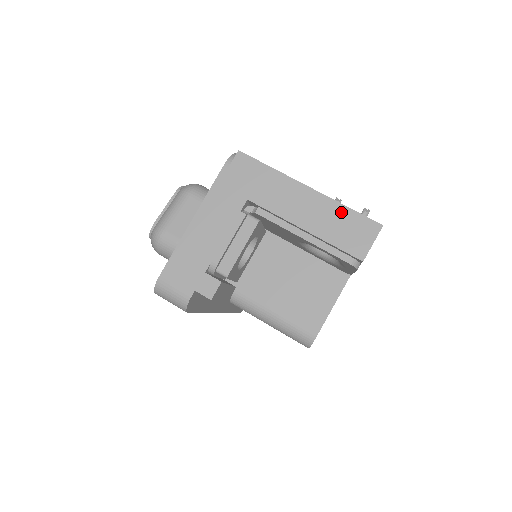
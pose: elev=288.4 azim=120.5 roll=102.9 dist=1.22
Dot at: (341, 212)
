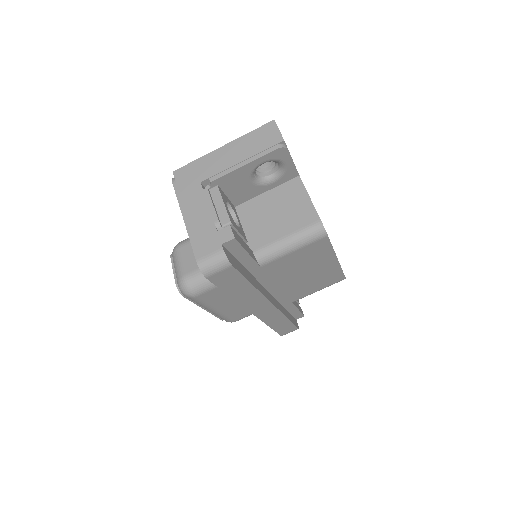
Dot at: (249, 137)
